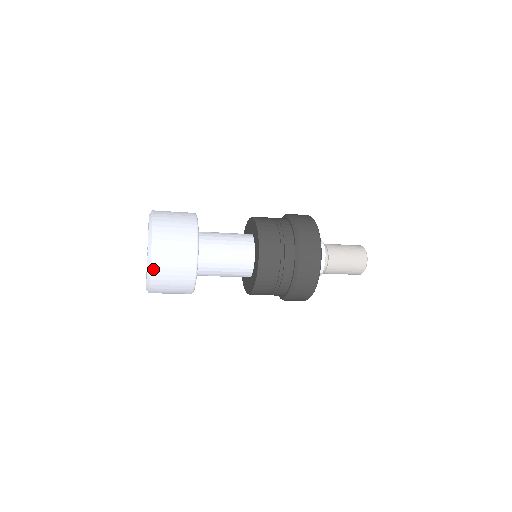
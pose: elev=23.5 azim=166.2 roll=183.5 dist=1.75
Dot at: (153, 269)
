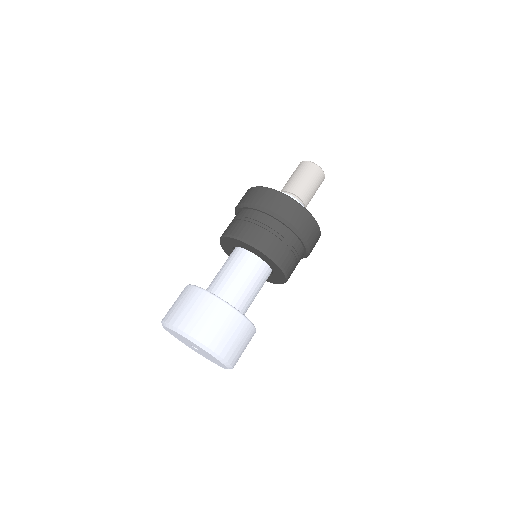
Dot at: (216, 350)
